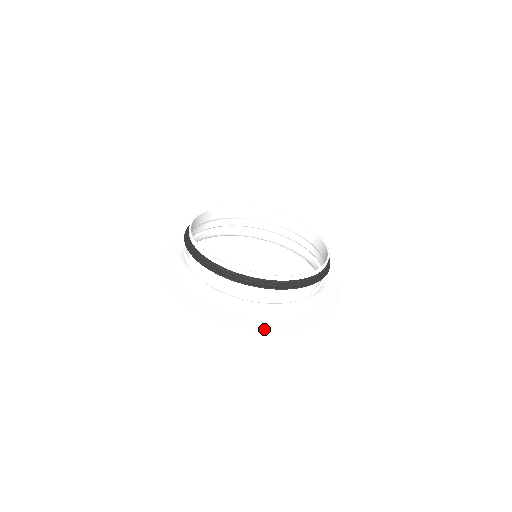
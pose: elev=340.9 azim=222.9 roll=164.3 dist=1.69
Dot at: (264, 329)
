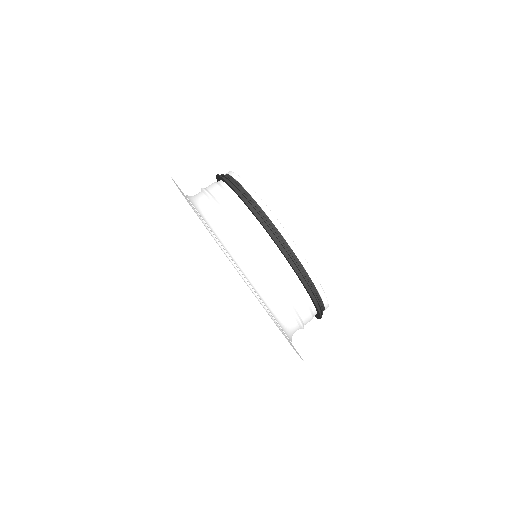
Dot at: occluded
